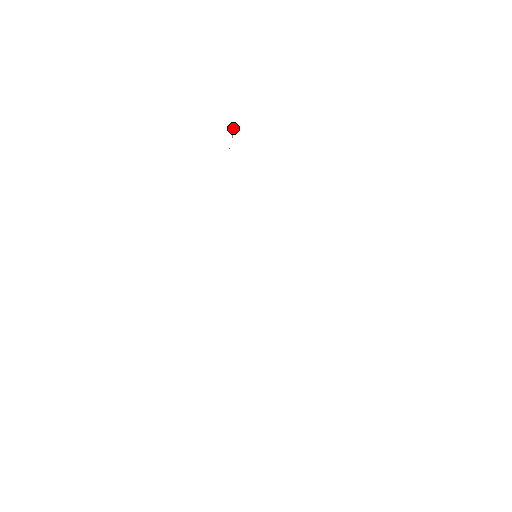
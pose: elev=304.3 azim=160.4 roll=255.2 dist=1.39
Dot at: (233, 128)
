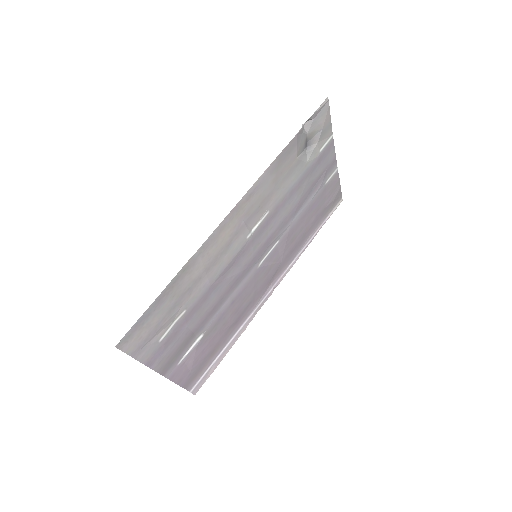
Dot at: (310, 123)
